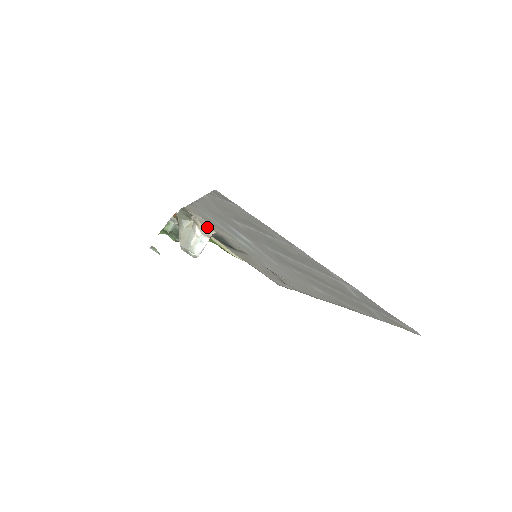
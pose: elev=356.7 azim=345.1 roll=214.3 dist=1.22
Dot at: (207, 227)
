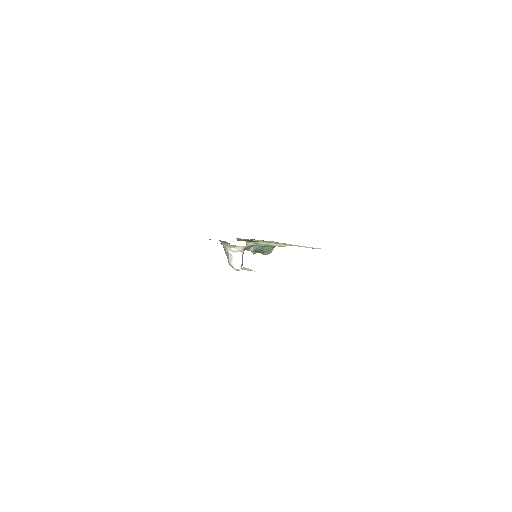
Dot at: (231, 246)
